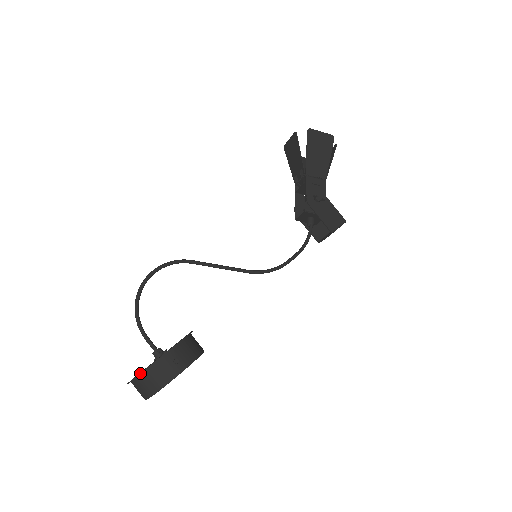
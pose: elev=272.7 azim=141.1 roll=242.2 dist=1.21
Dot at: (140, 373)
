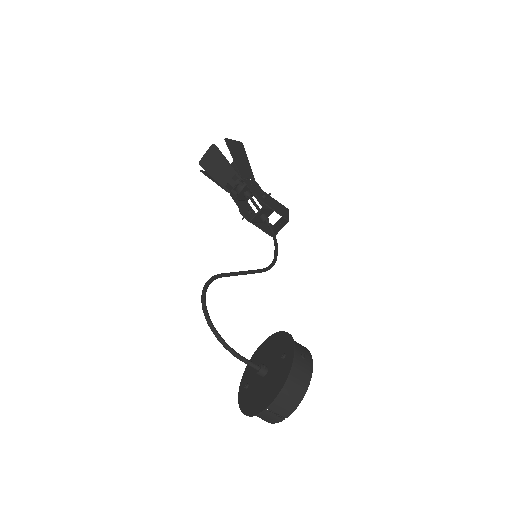
Dot at: (284, 384)
